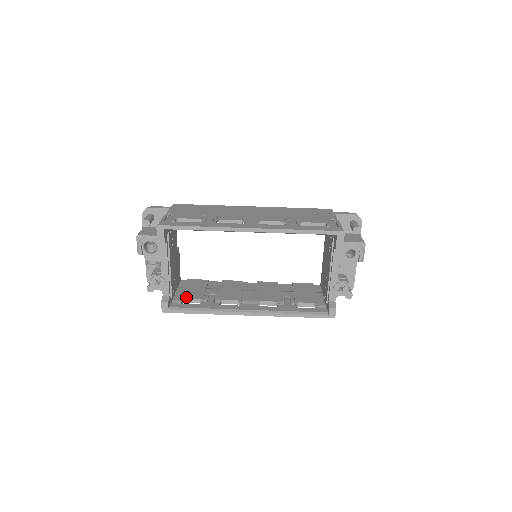
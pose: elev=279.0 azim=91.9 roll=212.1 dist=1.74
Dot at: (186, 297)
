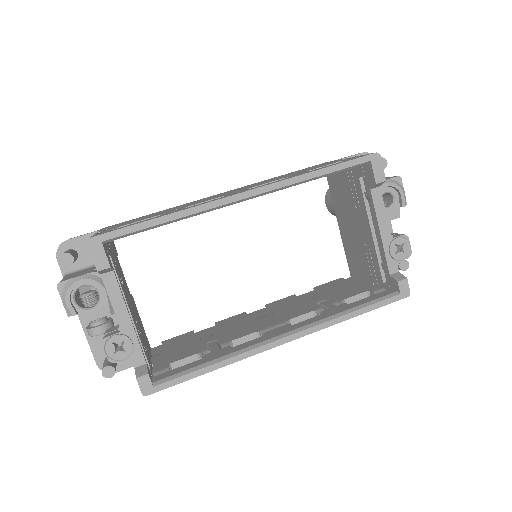
Dot at: (173, 360)
